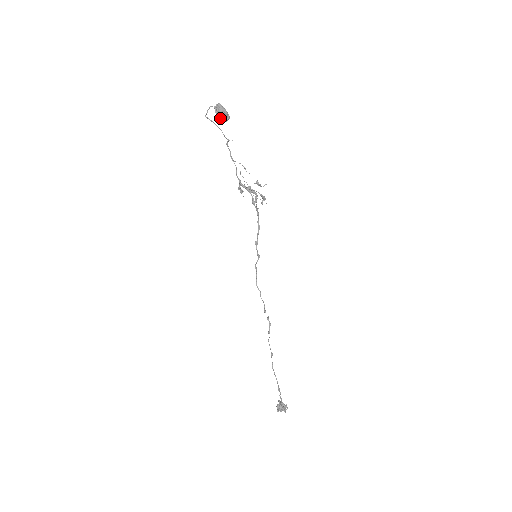
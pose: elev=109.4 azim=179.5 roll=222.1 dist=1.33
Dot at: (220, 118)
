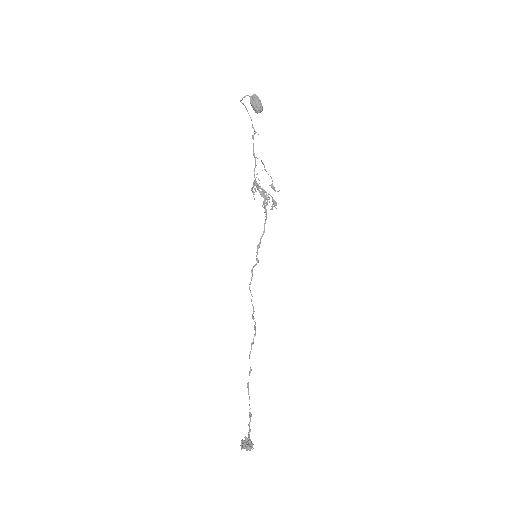
Dot at: (253, 107)
